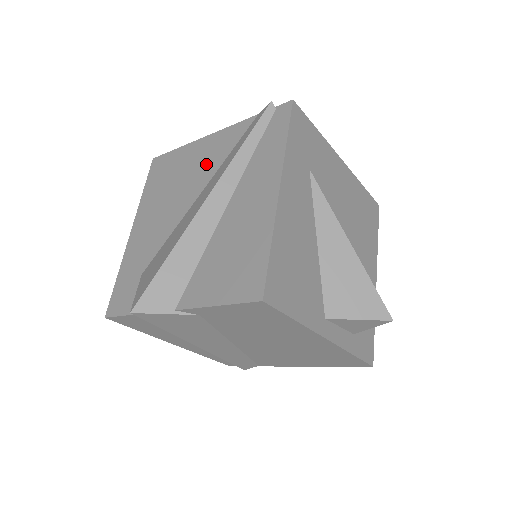
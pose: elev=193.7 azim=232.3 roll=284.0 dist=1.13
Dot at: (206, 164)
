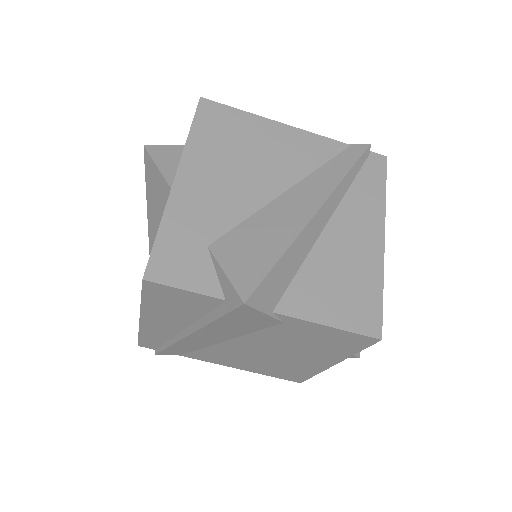
Dot at: (291, 158)
